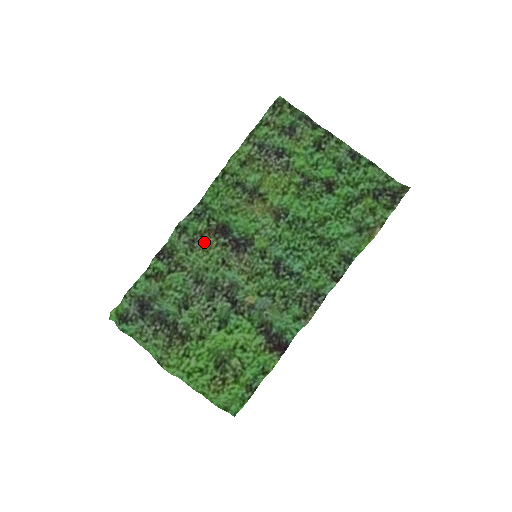
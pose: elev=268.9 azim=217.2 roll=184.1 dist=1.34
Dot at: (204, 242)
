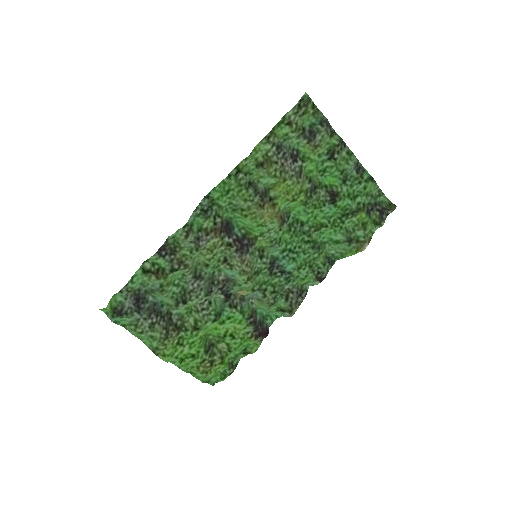
Dot at: (210, 242)
